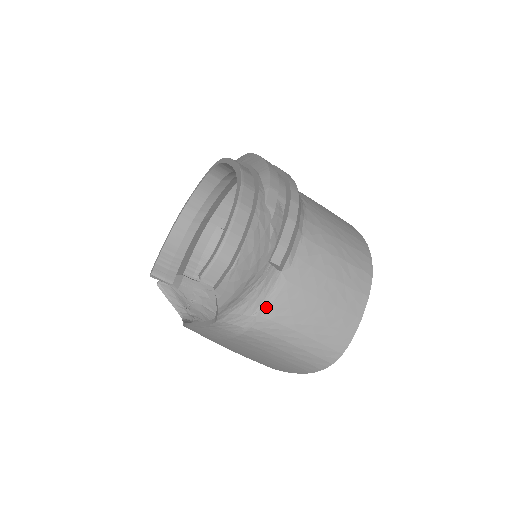
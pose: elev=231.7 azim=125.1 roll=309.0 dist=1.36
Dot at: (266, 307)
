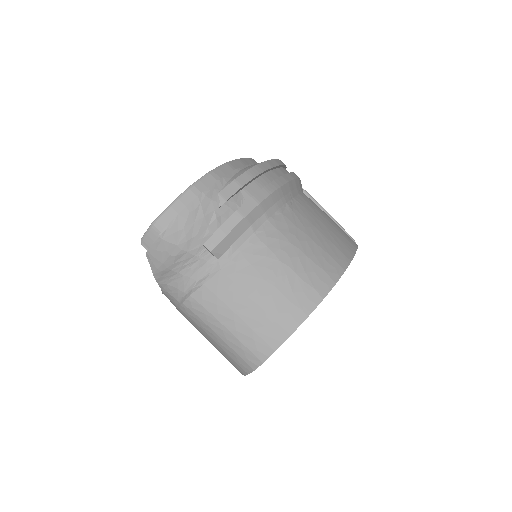
Dot at: (196, 288)
